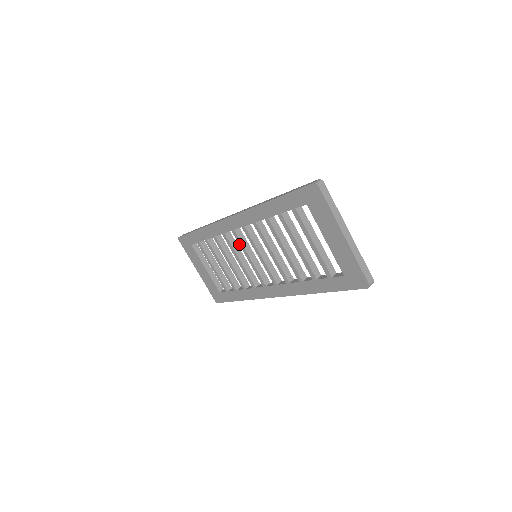
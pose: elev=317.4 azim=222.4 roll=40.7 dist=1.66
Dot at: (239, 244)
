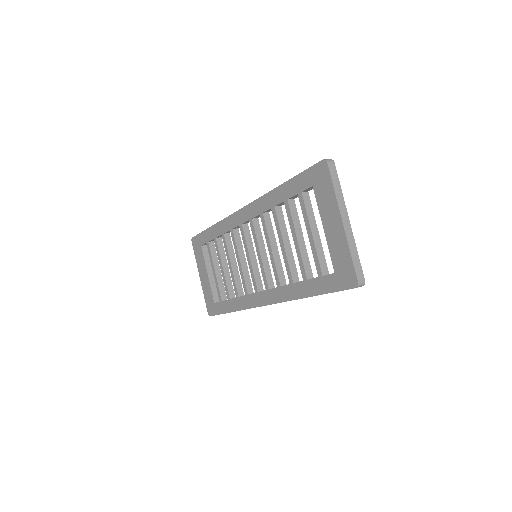
Dot at: (243, 241)
